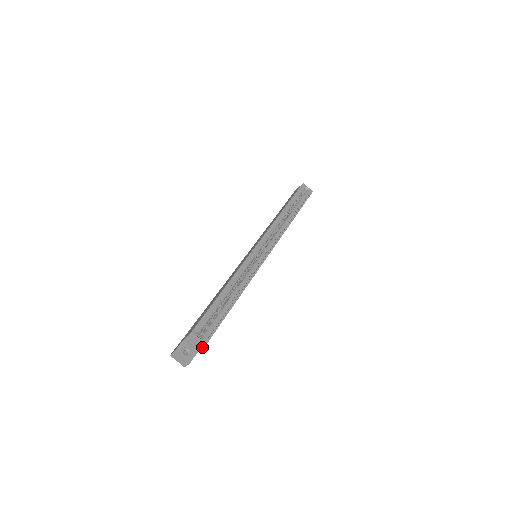
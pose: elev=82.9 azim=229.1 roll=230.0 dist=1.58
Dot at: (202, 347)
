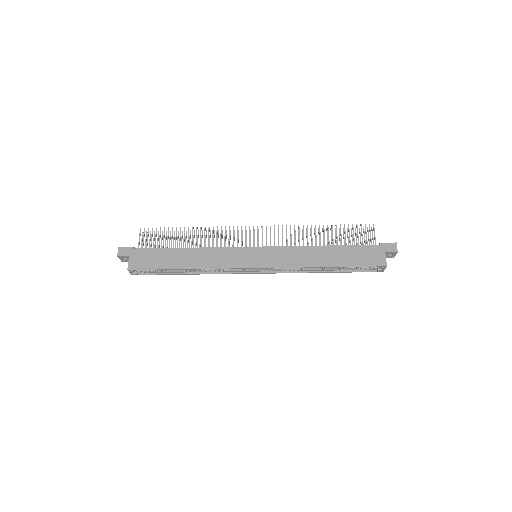
Dot at: occluded
